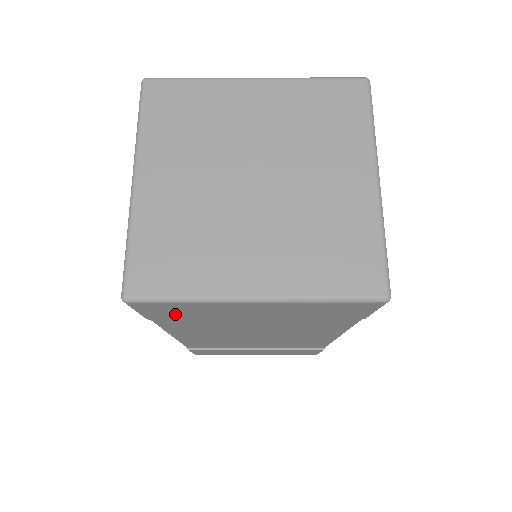
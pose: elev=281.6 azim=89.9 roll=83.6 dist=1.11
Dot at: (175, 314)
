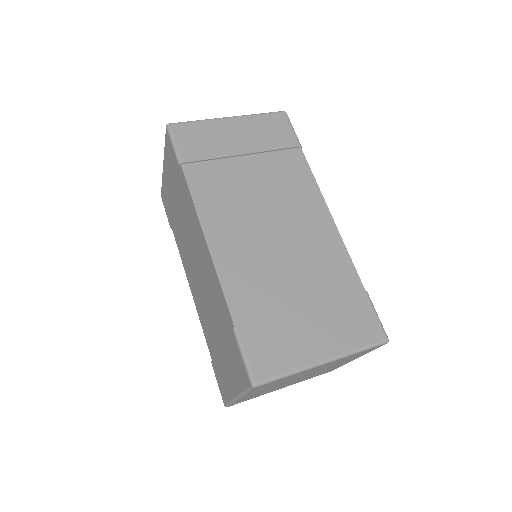
Dot at: (196, 147)
